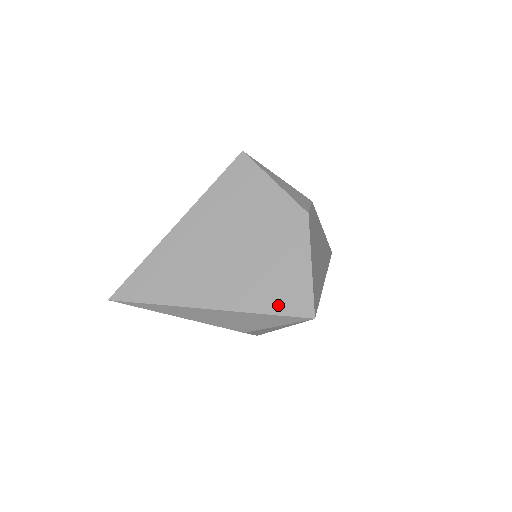
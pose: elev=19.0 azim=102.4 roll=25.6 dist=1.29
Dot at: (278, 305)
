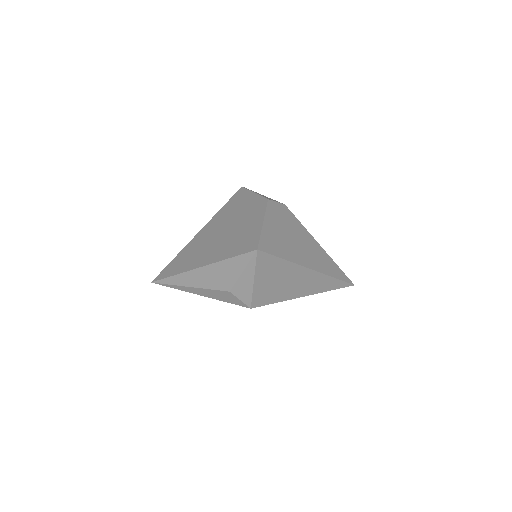
Dot at: (238, 250)
